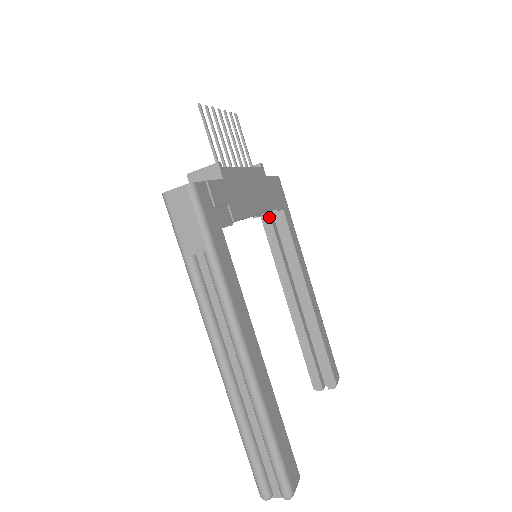
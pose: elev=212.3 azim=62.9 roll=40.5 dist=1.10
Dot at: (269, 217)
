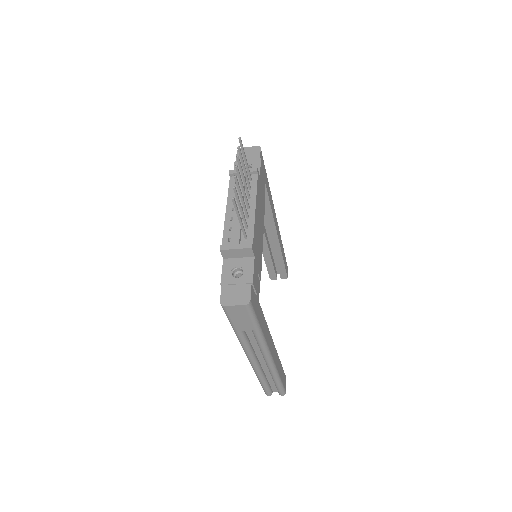
Dot at: occluded
